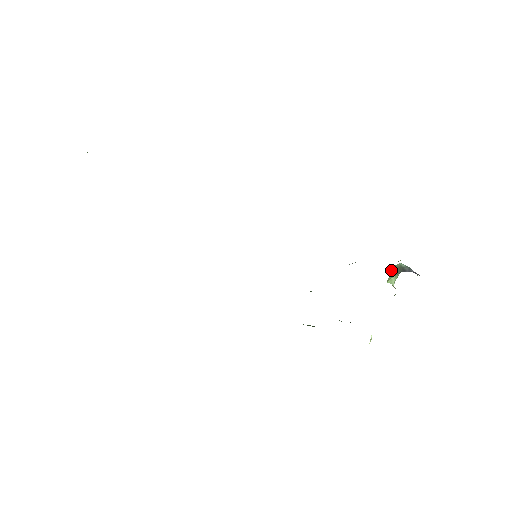
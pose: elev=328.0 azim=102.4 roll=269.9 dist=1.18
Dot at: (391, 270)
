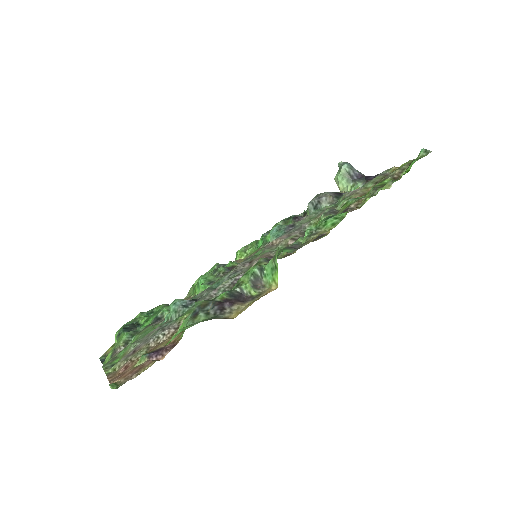
Dot at: (338, 177)
